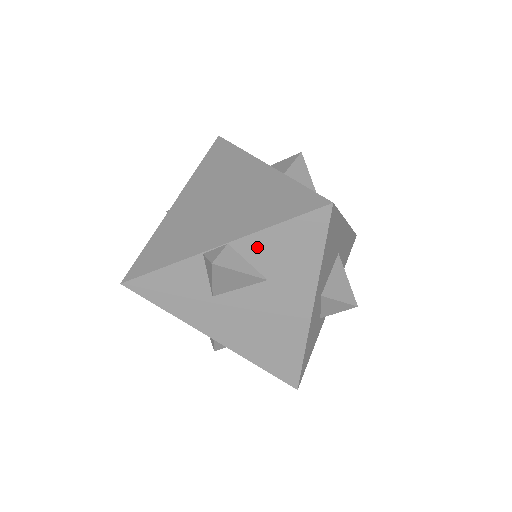
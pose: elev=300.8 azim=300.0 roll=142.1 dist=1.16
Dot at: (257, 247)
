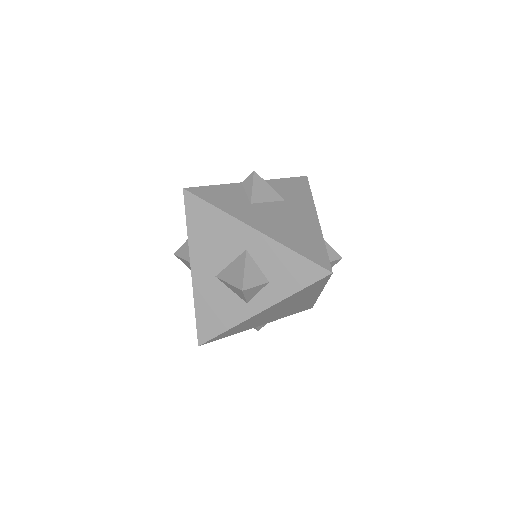
Dot at: (274, 185)
